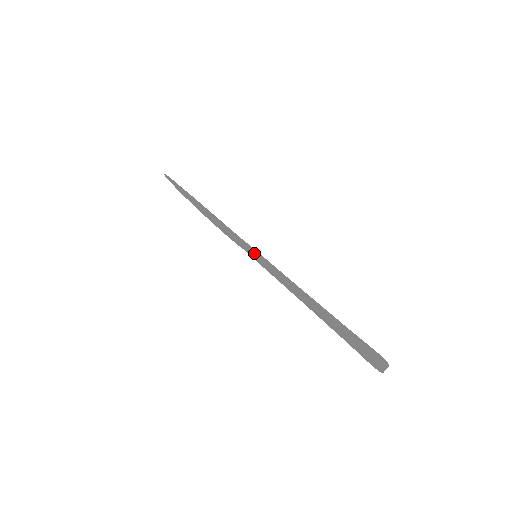
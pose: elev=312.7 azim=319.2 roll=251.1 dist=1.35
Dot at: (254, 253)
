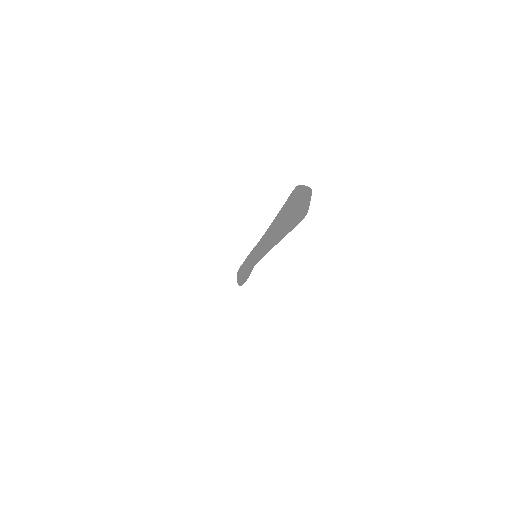
Dot at: occluded
